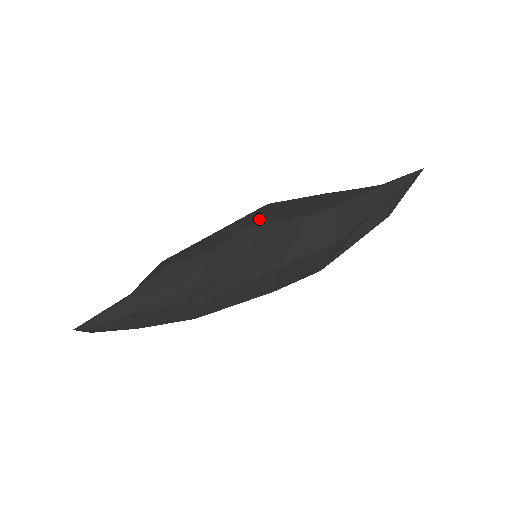
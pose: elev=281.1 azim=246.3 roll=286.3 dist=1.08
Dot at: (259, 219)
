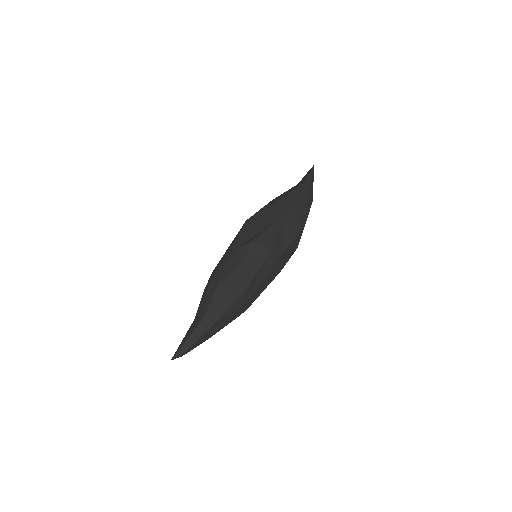
Dot at: (252, 232)
